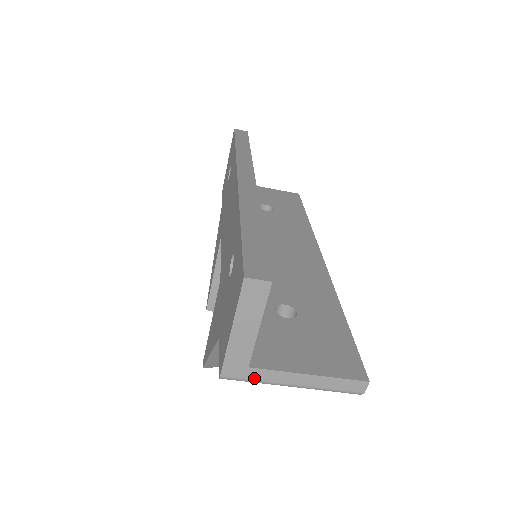
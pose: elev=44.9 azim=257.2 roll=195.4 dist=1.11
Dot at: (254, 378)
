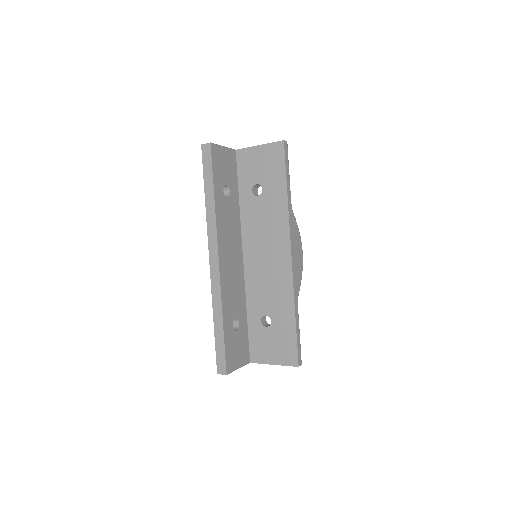
Dot at: occluded
